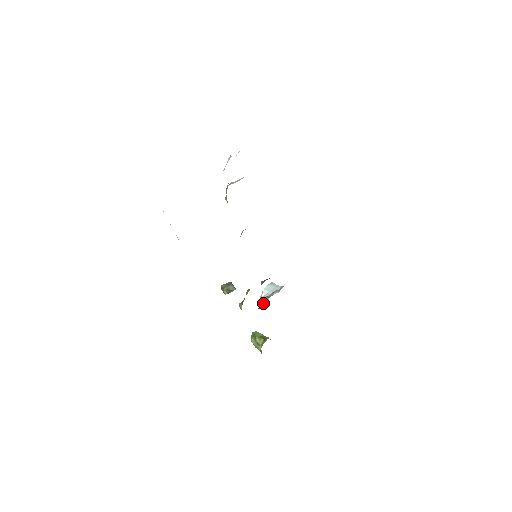
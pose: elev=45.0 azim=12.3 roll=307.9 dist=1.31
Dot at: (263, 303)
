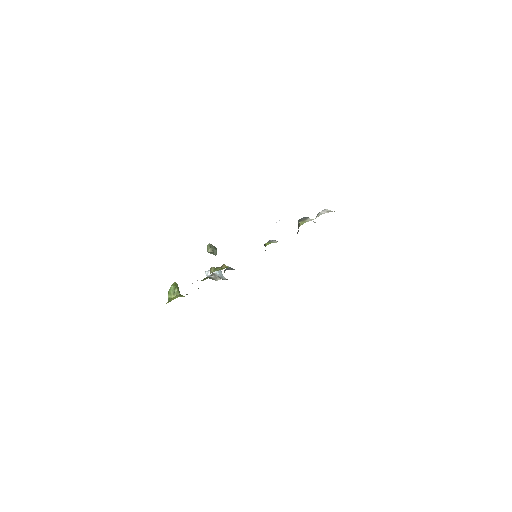
Dot at: (214, 278)
